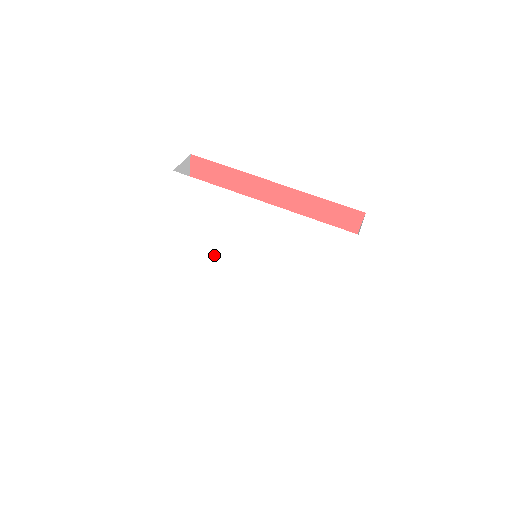
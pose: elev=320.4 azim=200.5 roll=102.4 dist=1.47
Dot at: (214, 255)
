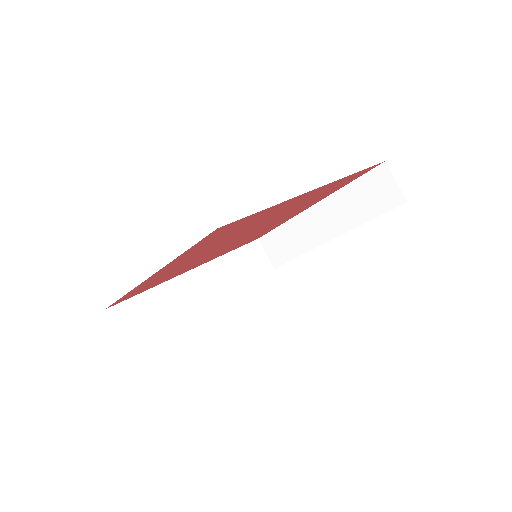
Dot at: occluded
